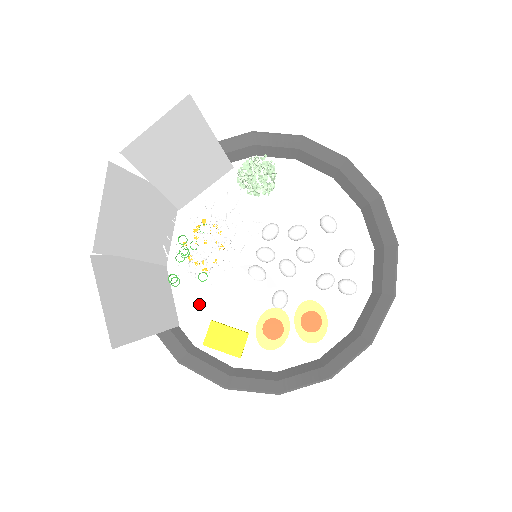
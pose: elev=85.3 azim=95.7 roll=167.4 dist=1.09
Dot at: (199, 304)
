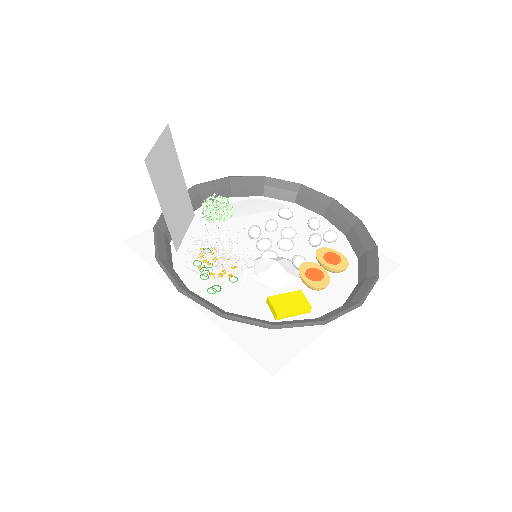
Dot at: (246, 298)
